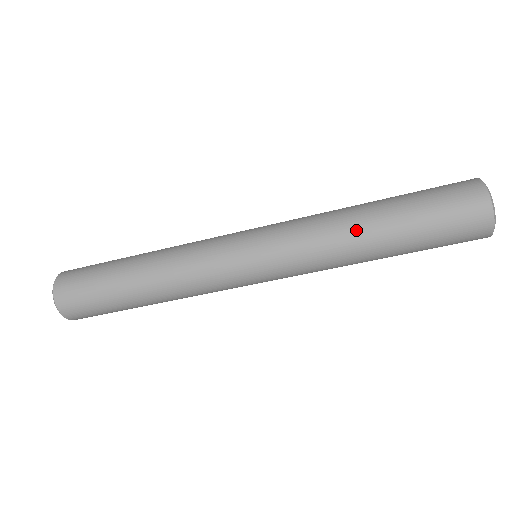
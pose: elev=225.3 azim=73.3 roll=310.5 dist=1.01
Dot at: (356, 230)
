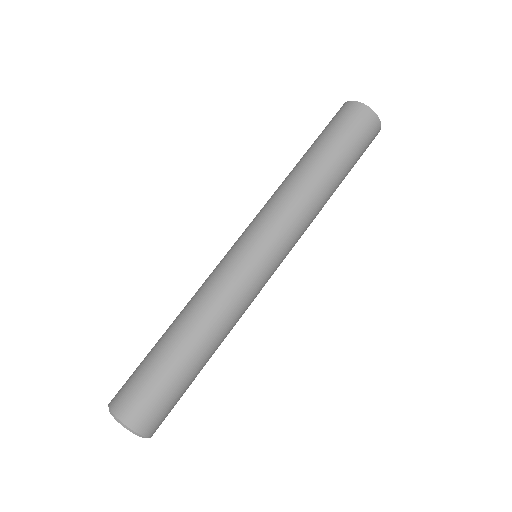
Dot at: (289, 174)
